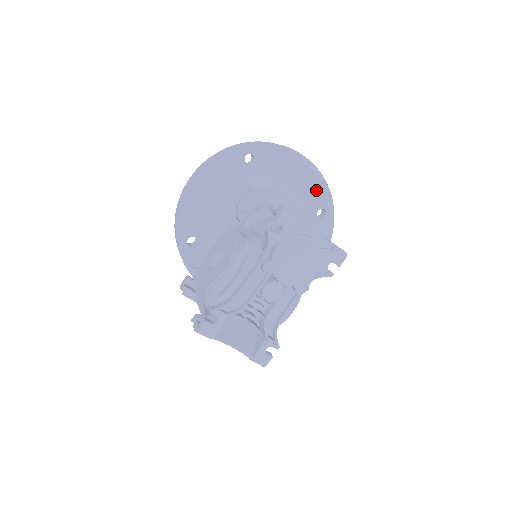
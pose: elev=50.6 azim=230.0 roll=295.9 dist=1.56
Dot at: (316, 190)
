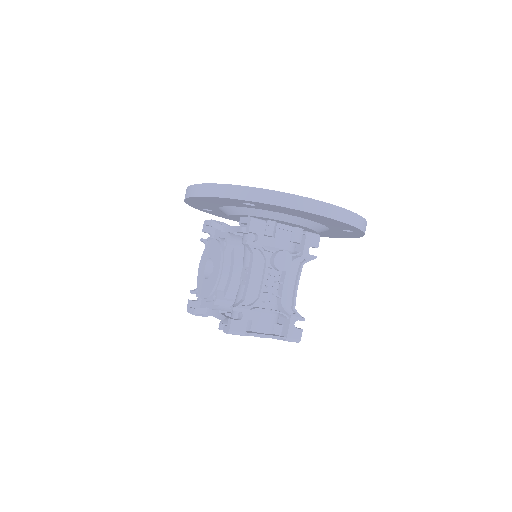
Dot at: (339, 225)
